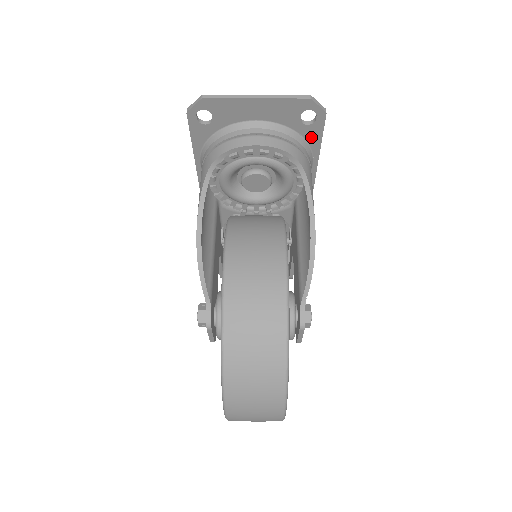
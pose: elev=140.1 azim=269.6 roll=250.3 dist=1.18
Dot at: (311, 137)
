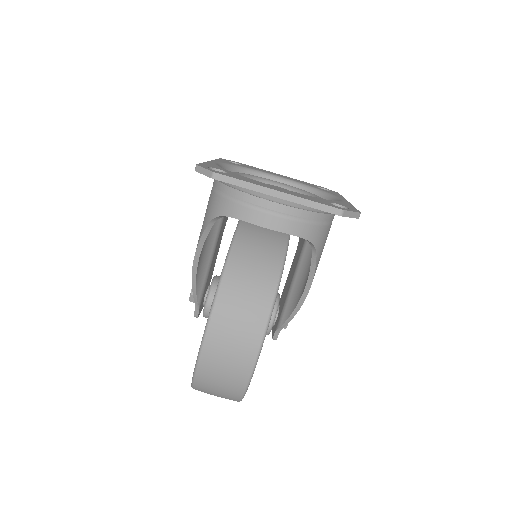
Dot at: occluded
